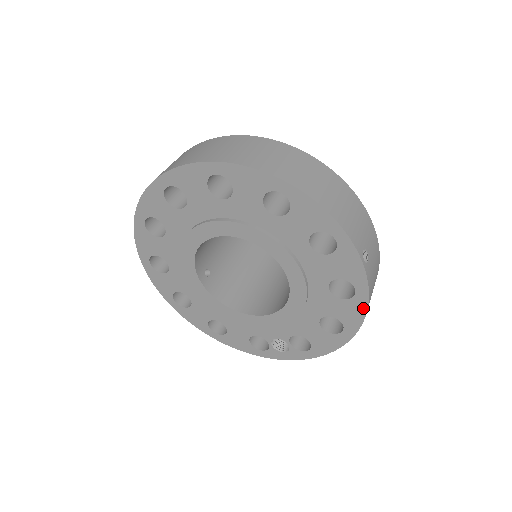
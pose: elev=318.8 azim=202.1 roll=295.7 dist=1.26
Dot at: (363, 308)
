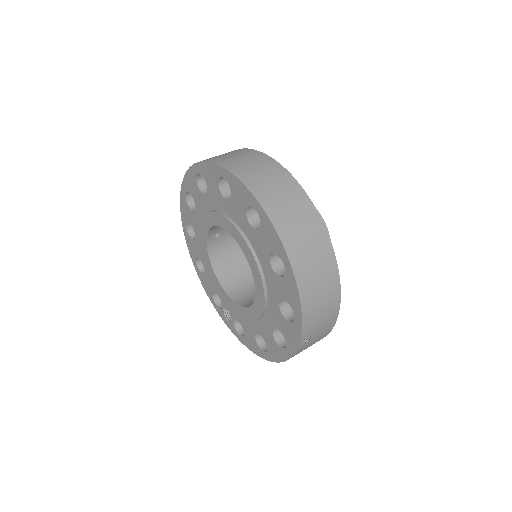
Dot at: (283, 358)
